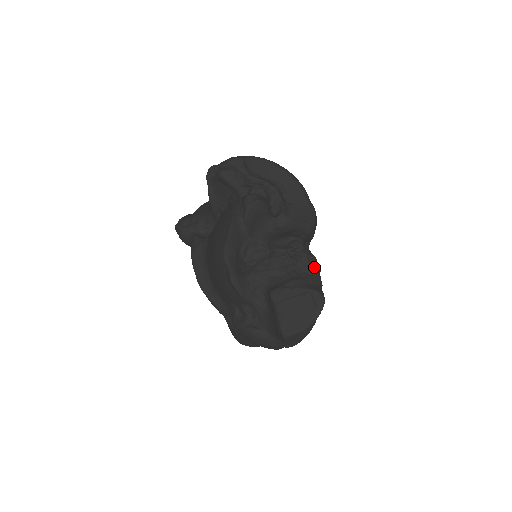
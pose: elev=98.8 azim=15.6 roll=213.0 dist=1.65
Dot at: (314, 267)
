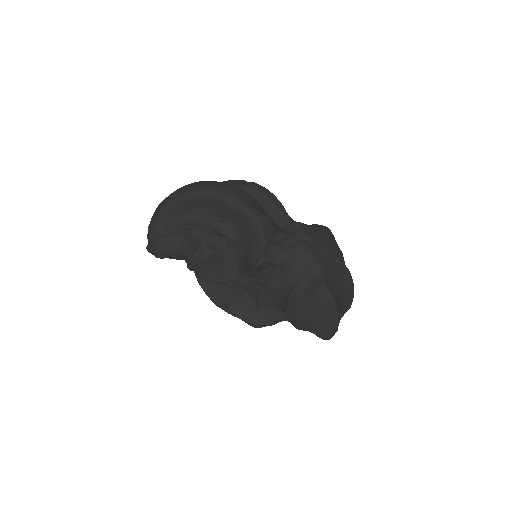
Dot at: (299, 258)
